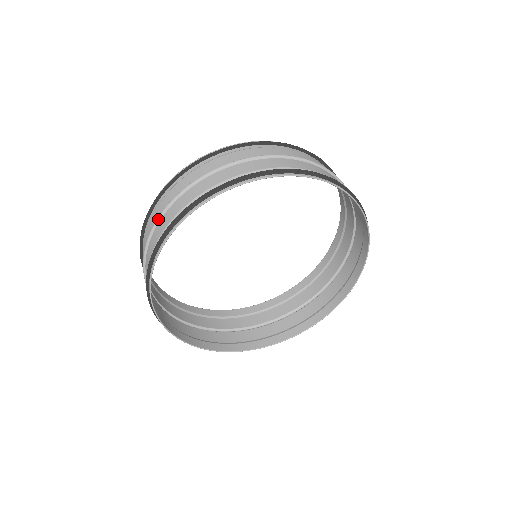
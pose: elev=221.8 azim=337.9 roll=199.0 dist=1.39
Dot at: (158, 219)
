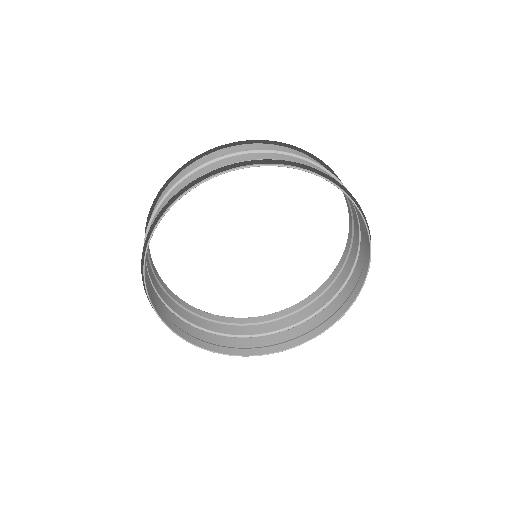
Dot at: (162, 304)
